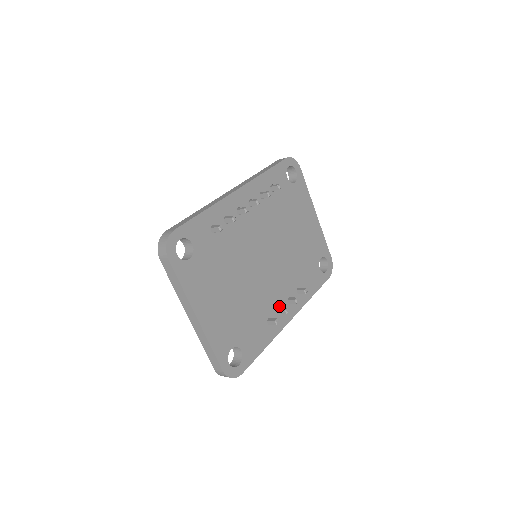
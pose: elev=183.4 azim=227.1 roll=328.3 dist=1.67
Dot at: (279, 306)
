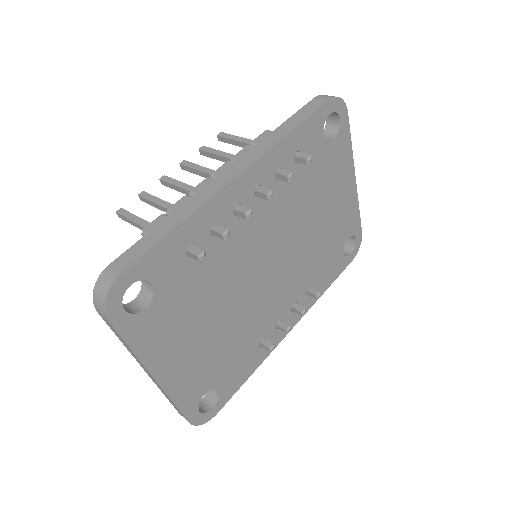
Dot at: (278, 319)
